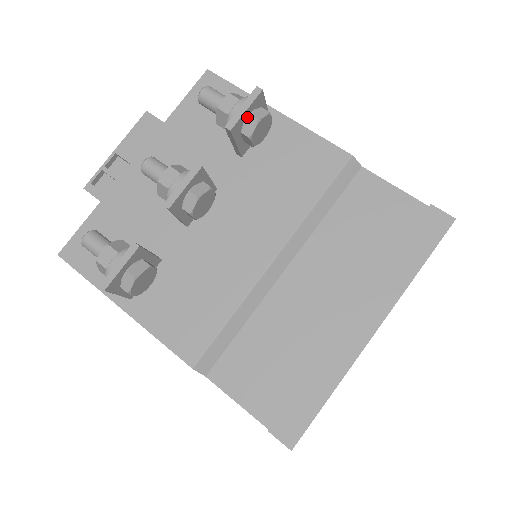
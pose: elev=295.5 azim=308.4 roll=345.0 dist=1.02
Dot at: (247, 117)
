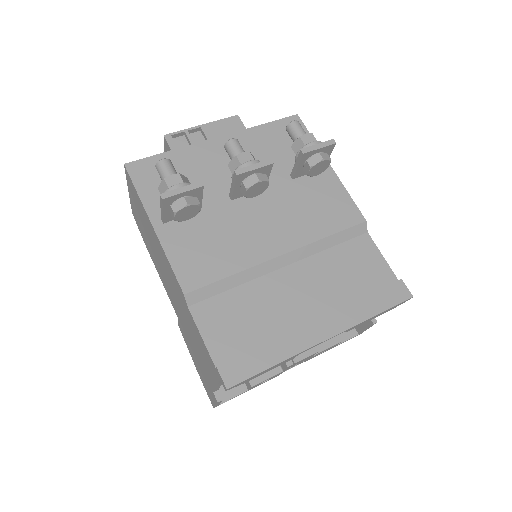
Dot at: (316, 153)
